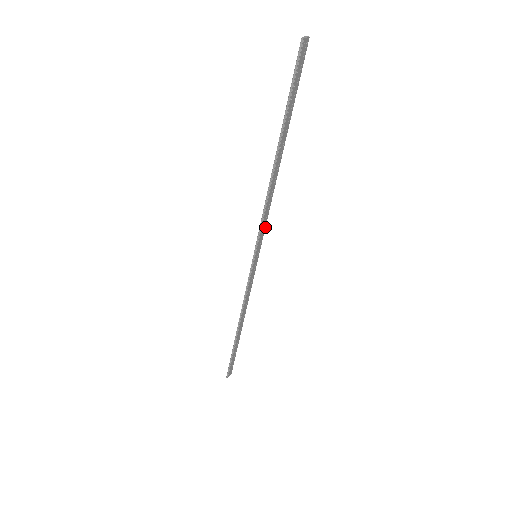
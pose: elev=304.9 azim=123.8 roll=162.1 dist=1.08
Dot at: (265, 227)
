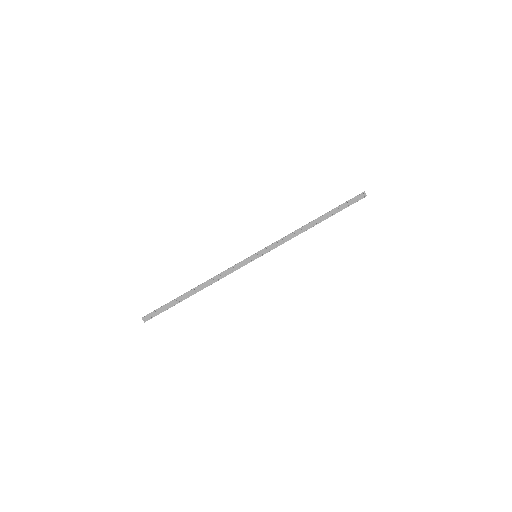
Dot at: occluded
